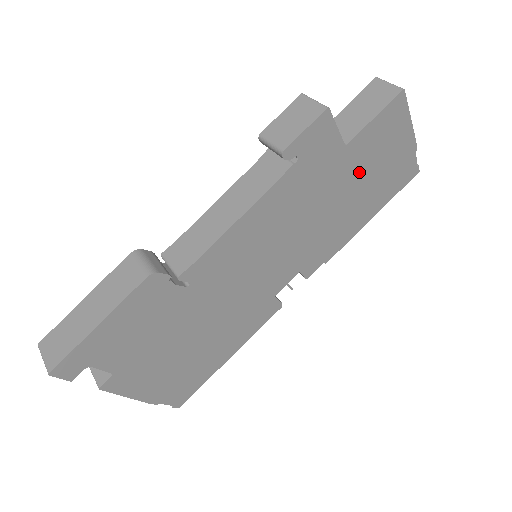
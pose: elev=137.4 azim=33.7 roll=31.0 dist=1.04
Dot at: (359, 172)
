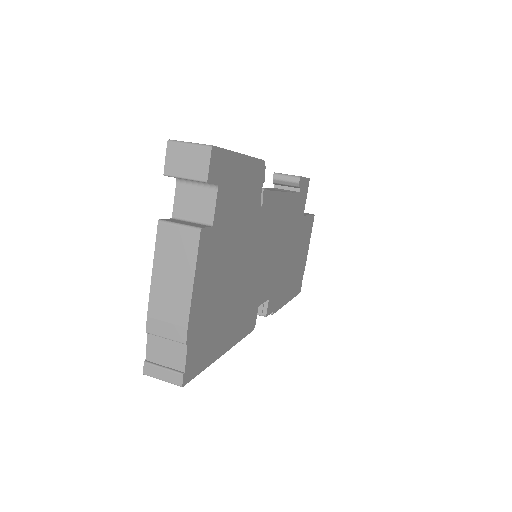
Dot at: (298, 247)
